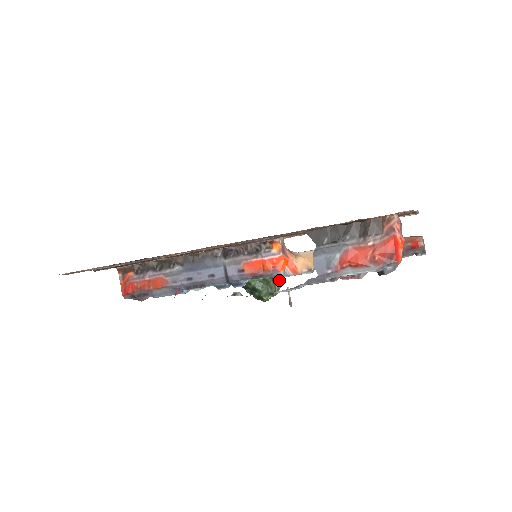
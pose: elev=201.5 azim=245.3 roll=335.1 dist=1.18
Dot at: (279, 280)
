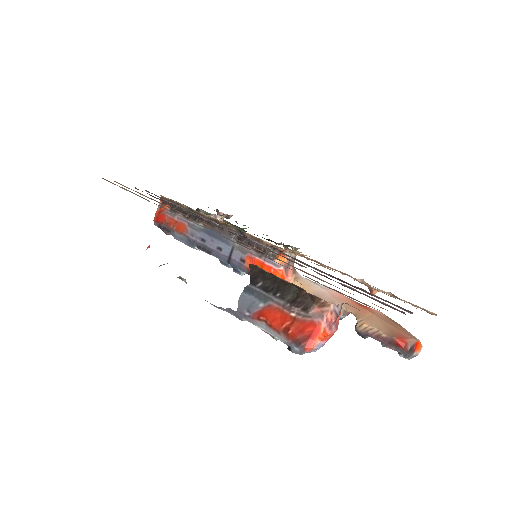
Dot at: occluded
